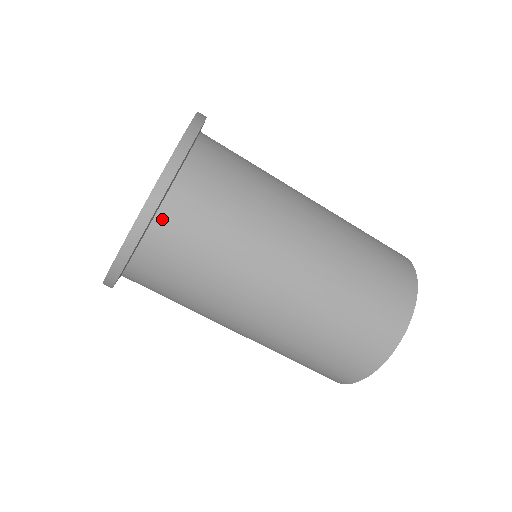
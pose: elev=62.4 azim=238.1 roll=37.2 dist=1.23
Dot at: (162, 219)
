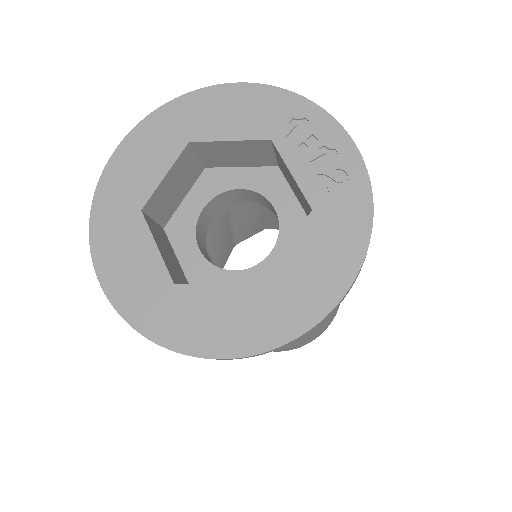
Dot at: occluded
